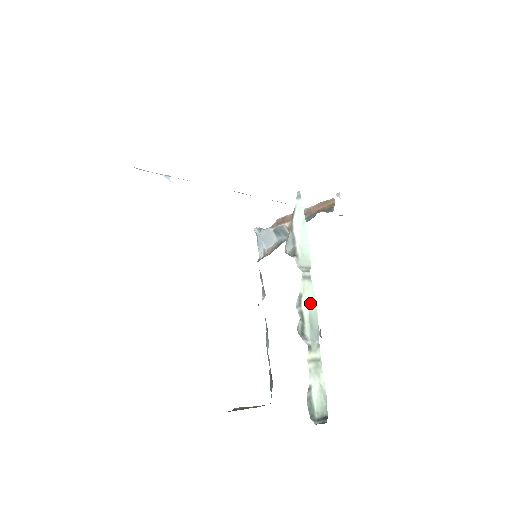
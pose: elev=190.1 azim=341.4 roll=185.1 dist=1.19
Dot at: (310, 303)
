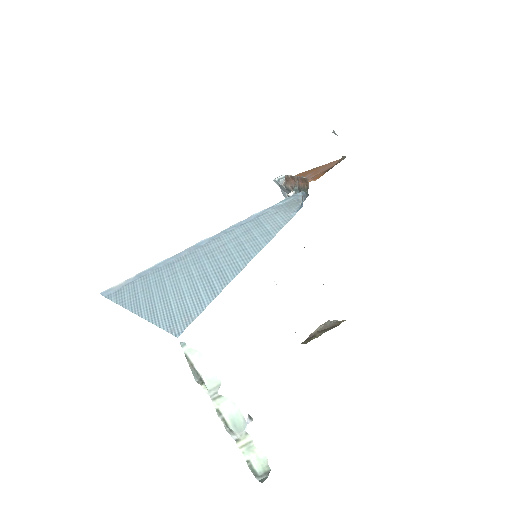
Dot at: (229, 409)
